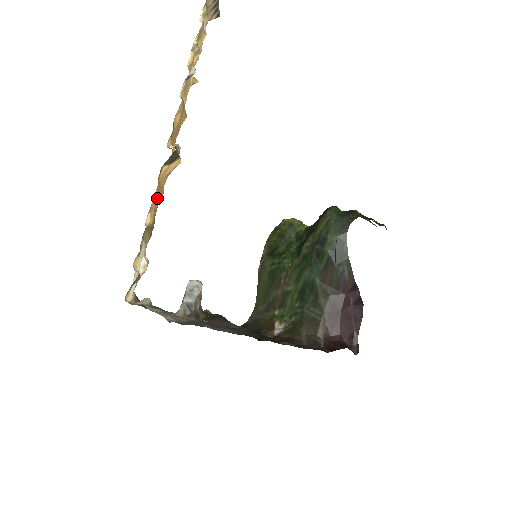
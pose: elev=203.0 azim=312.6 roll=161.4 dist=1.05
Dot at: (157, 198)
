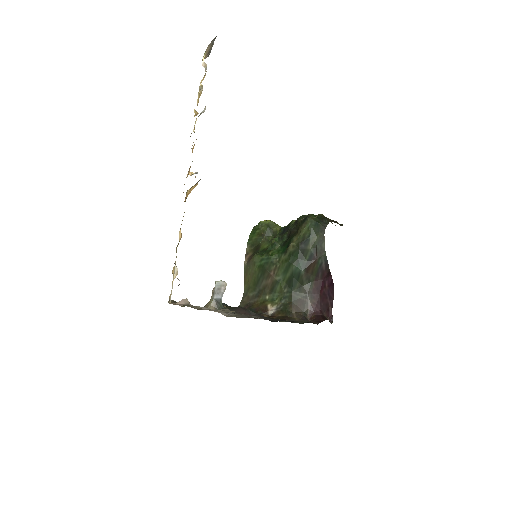
Dot at: occluded
